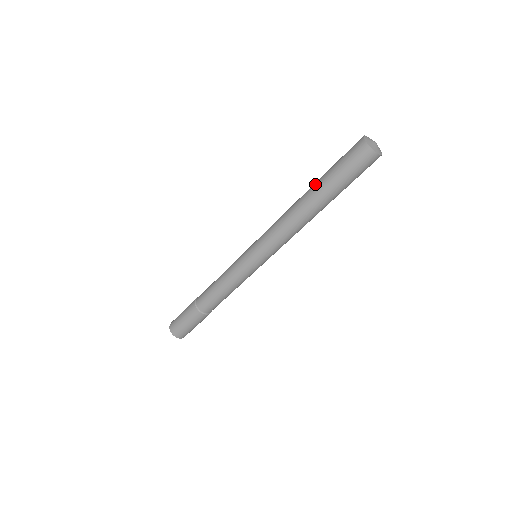
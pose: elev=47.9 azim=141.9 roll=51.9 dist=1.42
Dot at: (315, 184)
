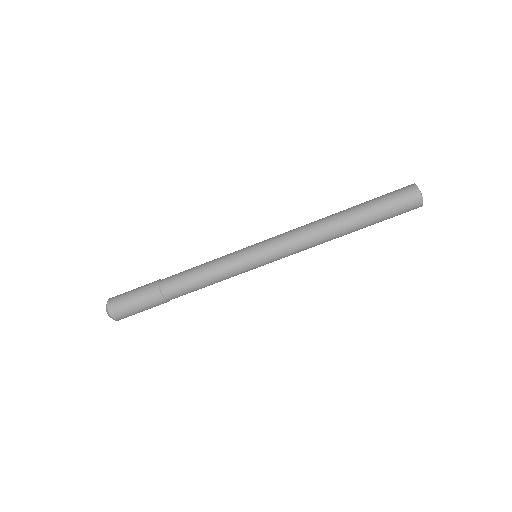
Dot at: (356, 212)
